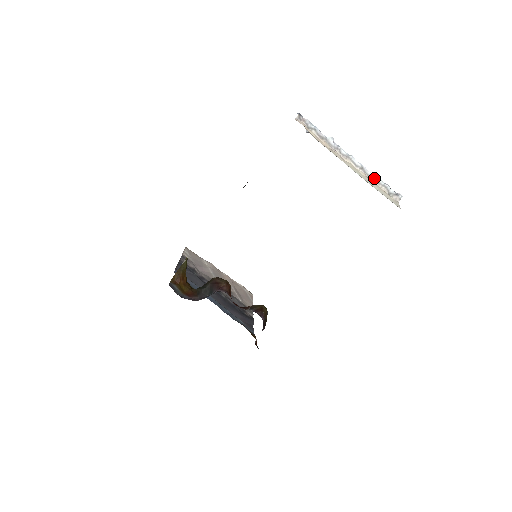
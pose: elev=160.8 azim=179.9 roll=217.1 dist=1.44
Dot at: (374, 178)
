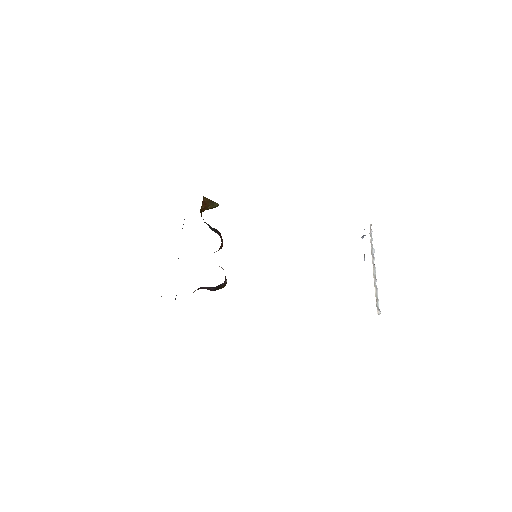
Dot at: (376, 289)
